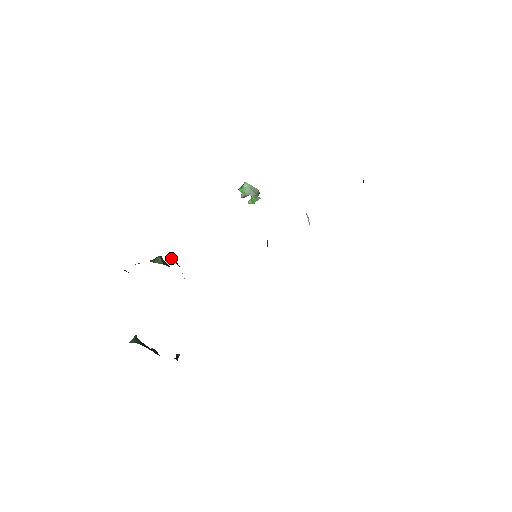
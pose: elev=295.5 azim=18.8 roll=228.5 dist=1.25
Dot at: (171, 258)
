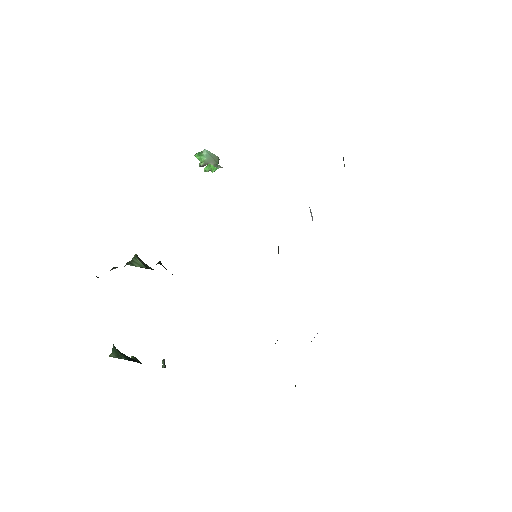
Dot at: occluded
